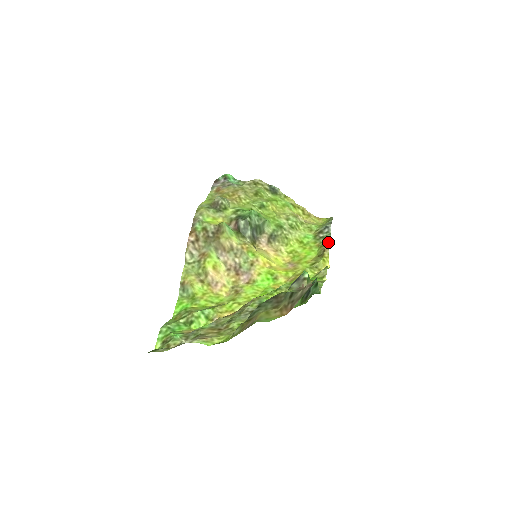
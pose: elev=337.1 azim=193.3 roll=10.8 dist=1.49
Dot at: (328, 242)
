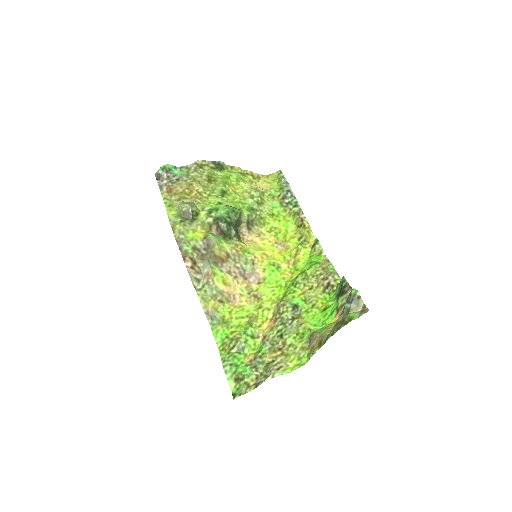
Dot at: (298, 208)
